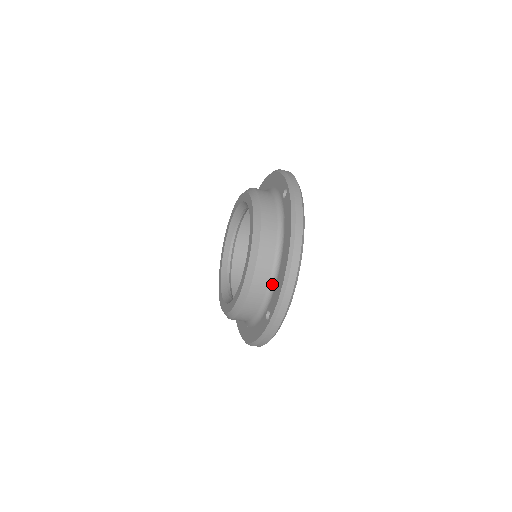
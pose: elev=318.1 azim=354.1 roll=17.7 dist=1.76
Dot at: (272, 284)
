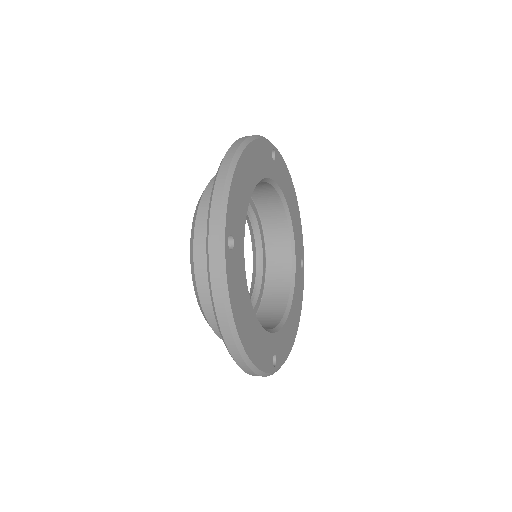
Dot at: occluded
